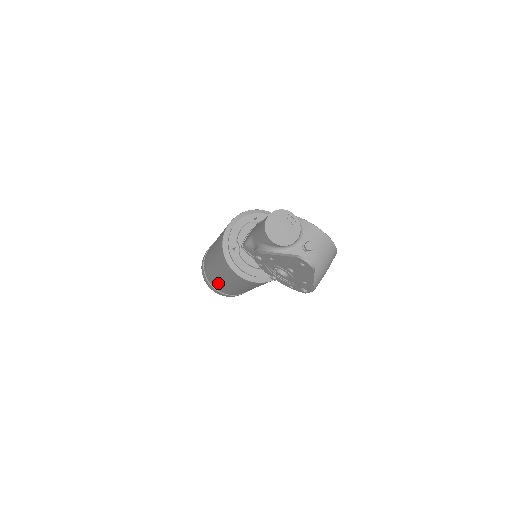
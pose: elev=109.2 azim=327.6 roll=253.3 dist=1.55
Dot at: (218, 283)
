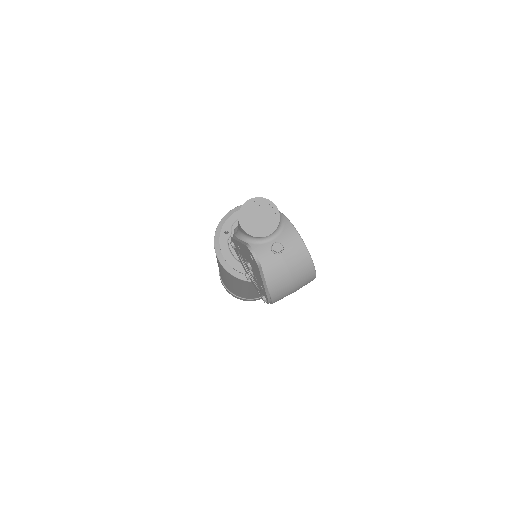
Dot at: occluded
